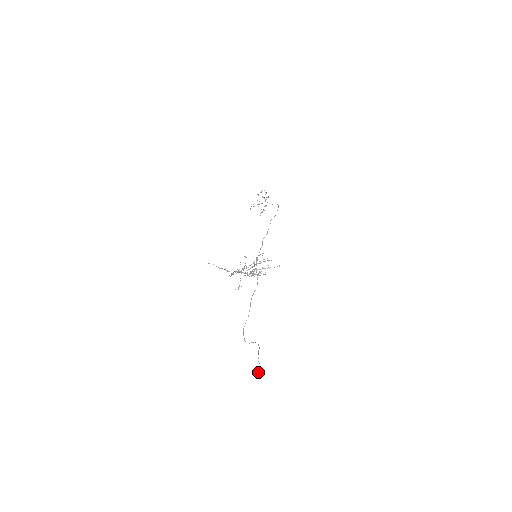
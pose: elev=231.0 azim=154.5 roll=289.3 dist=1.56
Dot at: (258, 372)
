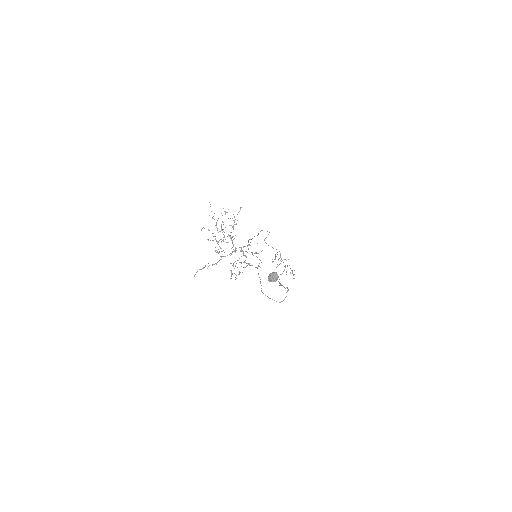
Dot at: (268, 277)
